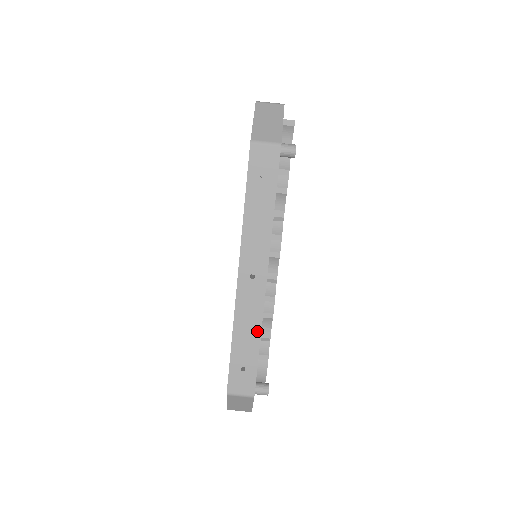
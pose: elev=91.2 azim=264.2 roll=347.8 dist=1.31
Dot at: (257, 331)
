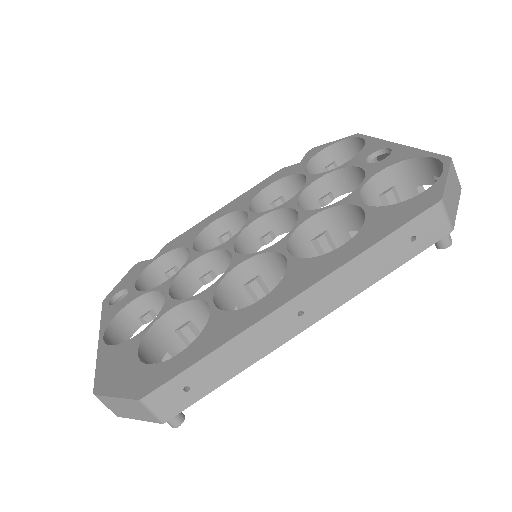
Dot at: (243, 365)
